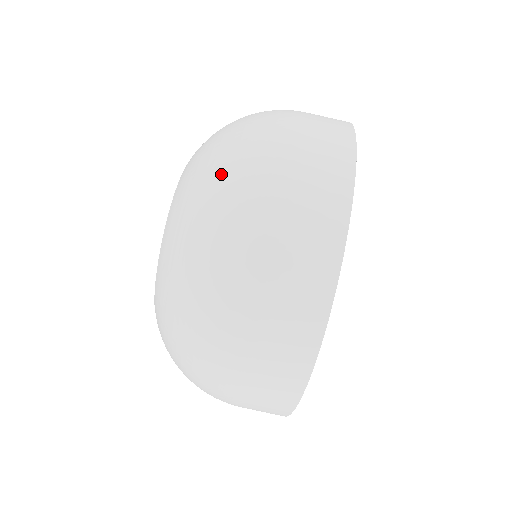
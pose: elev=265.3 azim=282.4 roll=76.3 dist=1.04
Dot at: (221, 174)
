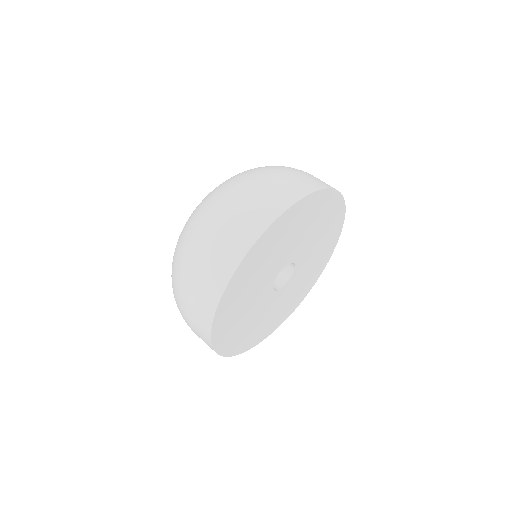
Dot at: (200, 212)
